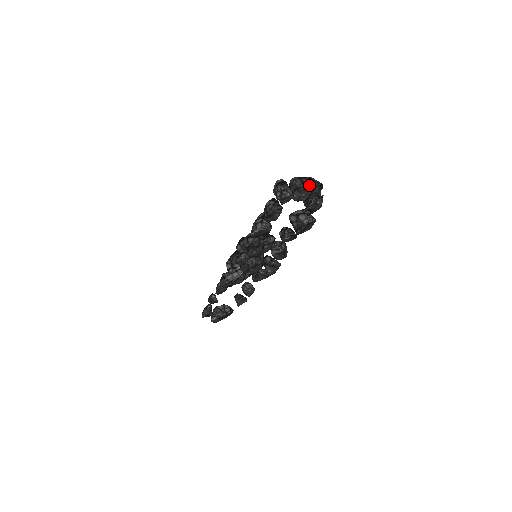
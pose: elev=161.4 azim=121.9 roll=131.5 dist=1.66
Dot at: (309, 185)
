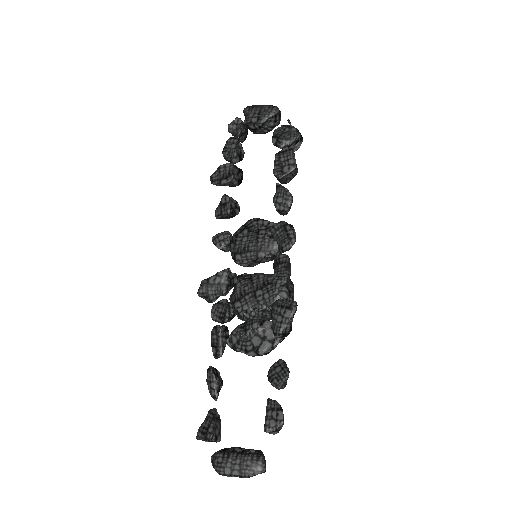
Dot at: (254, 106)
